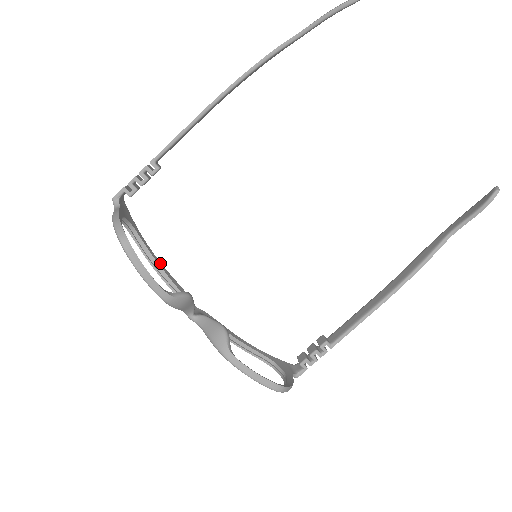
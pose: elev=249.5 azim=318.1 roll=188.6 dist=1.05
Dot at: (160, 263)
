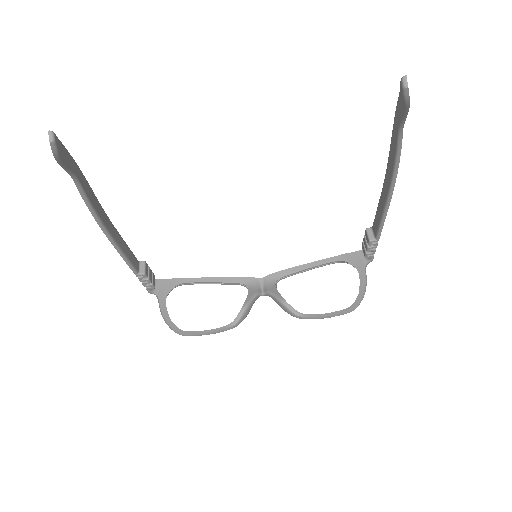
Dot at: (214, 278)
